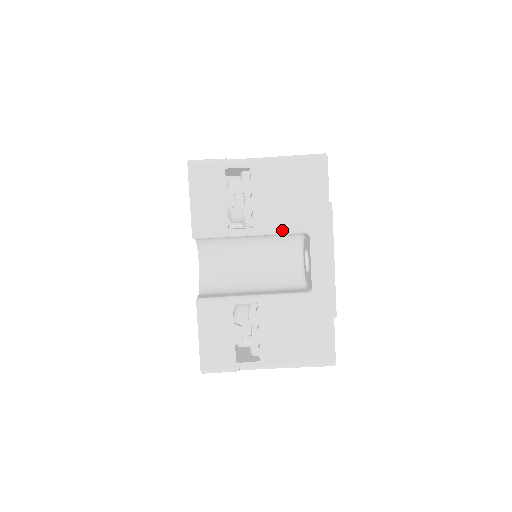
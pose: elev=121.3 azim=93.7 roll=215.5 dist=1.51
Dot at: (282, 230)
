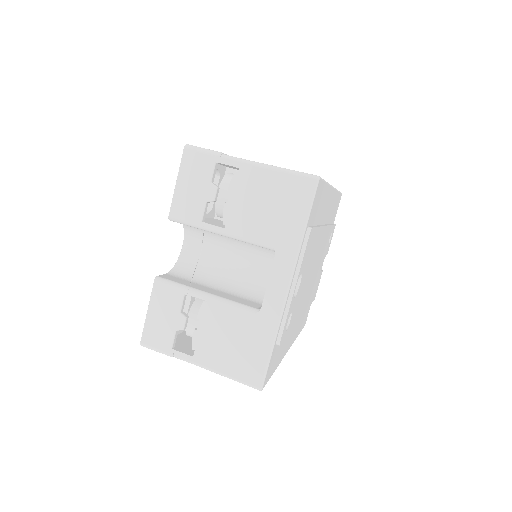
Dot at: (251, 240)
